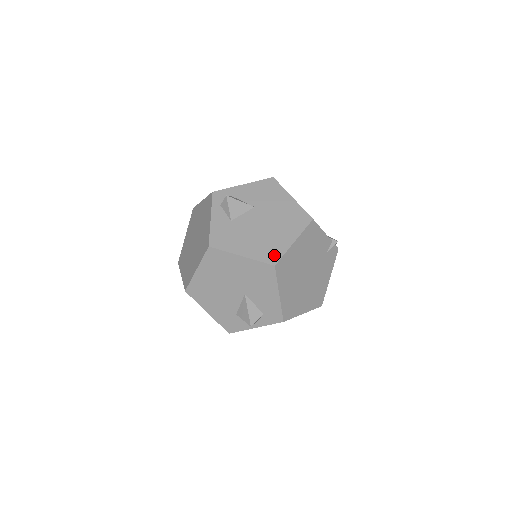
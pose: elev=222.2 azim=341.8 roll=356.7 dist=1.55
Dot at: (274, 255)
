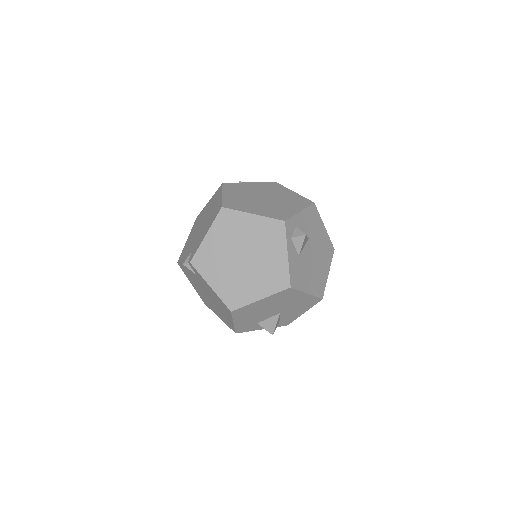
Dot at: (322, 289)
